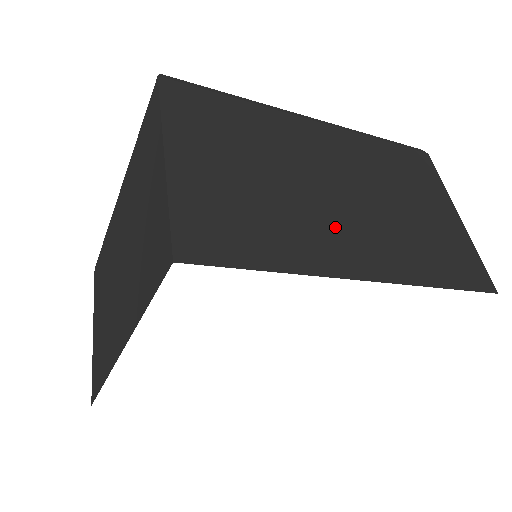
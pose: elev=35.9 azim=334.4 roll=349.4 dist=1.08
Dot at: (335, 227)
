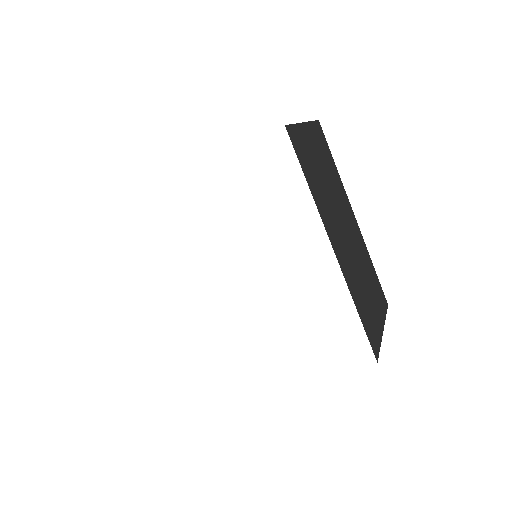
Dot at: occluded
